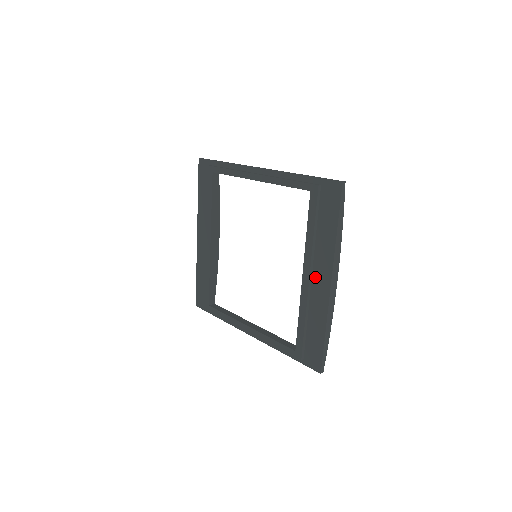
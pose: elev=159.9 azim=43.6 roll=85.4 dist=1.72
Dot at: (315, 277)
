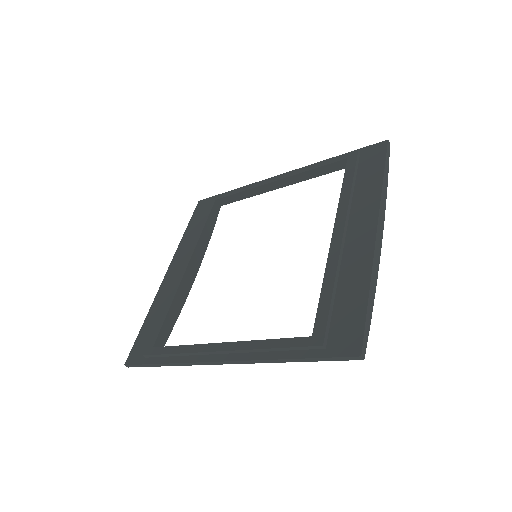
Dot at: (351, 232)
